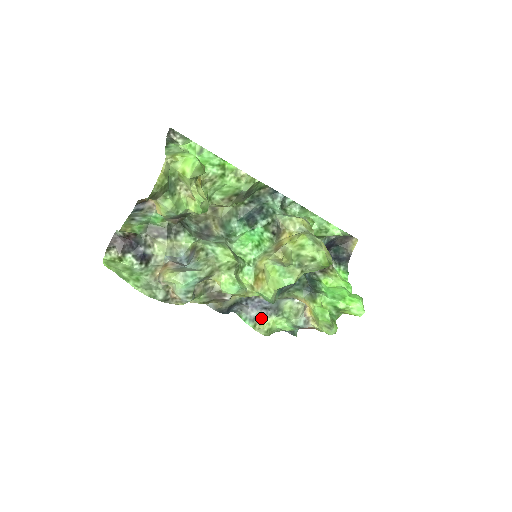
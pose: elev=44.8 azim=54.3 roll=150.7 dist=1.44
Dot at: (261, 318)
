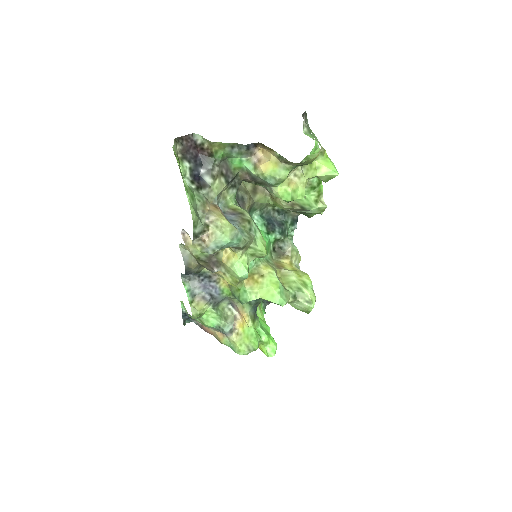
Dot at: (202, 300)
